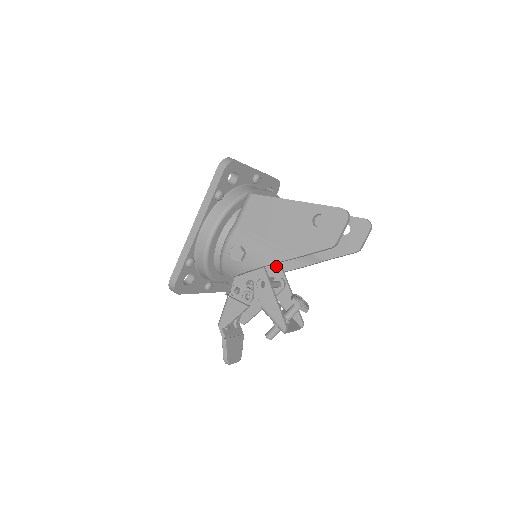
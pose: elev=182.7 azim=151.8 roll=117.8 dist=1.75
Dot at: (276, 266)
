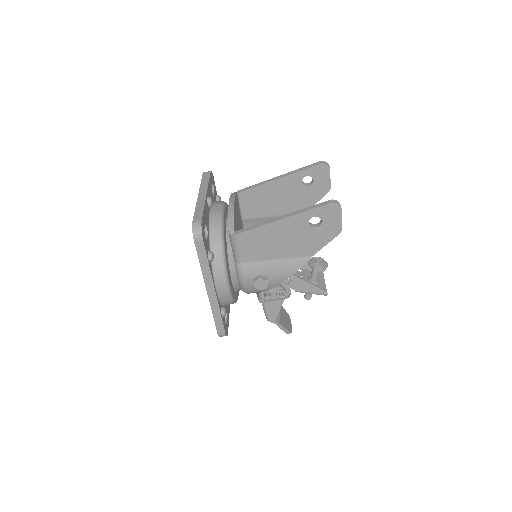
Dot at: occluded
